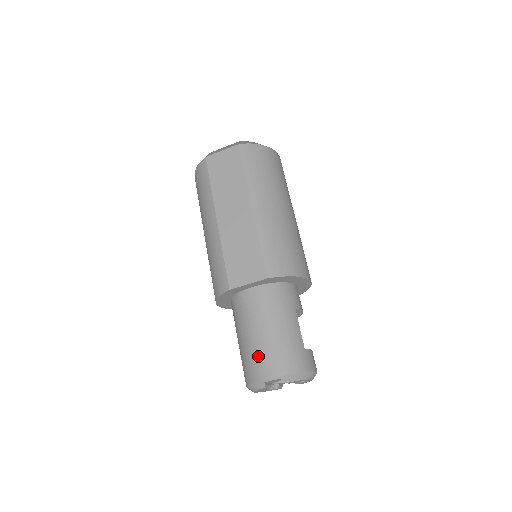
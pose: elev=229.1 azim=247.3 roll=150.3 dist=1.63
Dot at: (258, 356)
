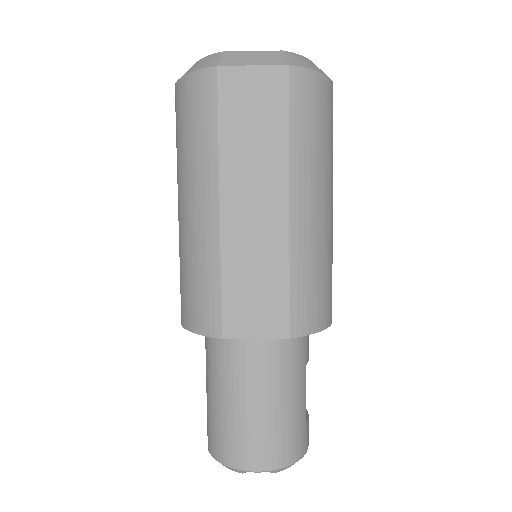
Dot at: (244, 437)
